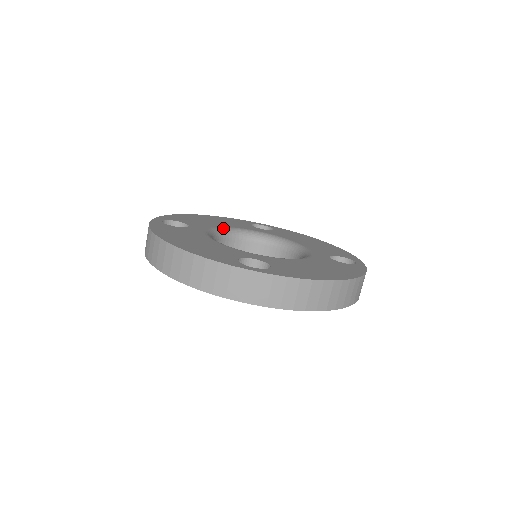
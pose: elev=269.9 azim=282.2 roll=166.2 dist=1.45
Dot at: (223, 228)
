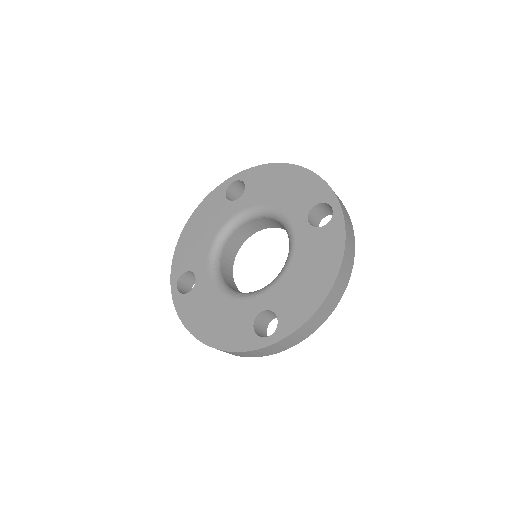
Dot at: (214, 243)
